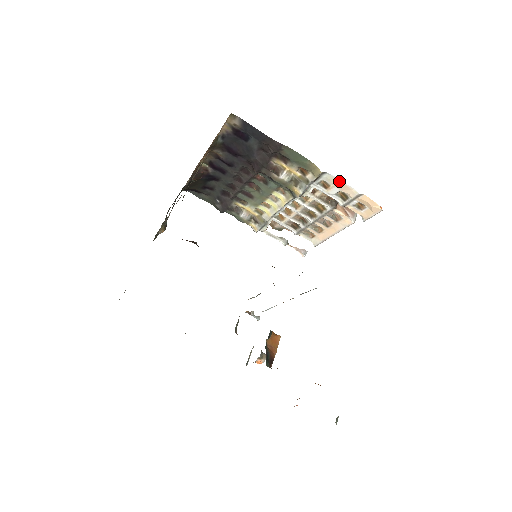
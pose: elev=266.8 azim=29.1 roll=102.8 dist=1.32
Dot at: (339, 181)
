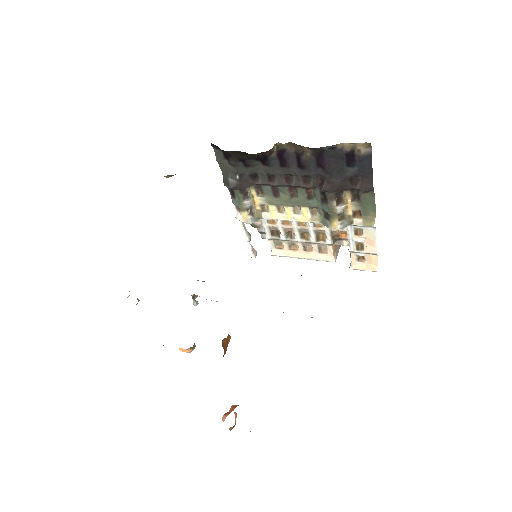
Dot at: (374, 238)
